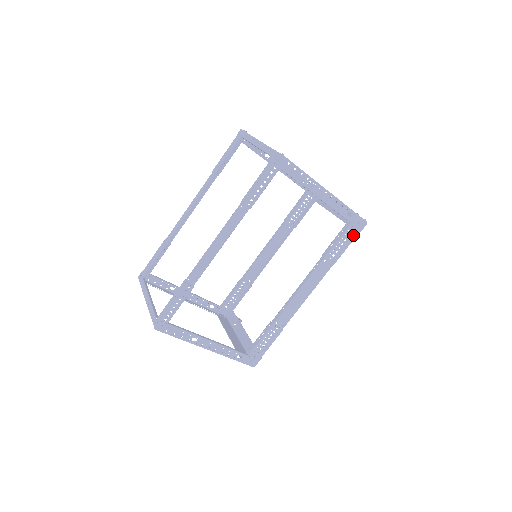
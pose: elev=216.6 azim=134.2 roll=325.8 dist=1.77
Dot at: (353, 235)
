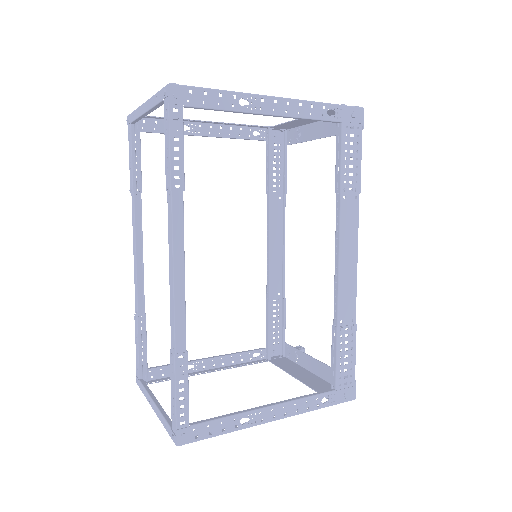
Dot at: (356, 138)
